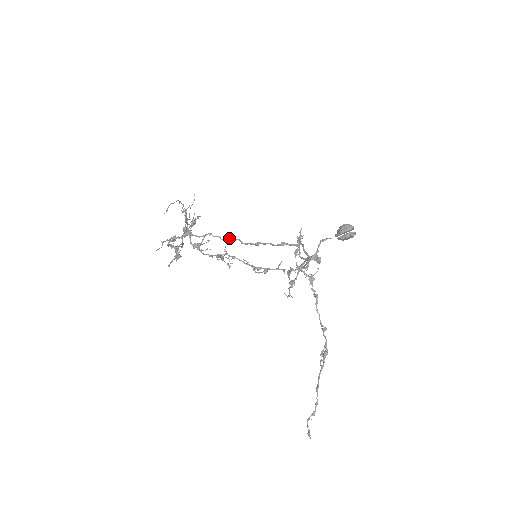
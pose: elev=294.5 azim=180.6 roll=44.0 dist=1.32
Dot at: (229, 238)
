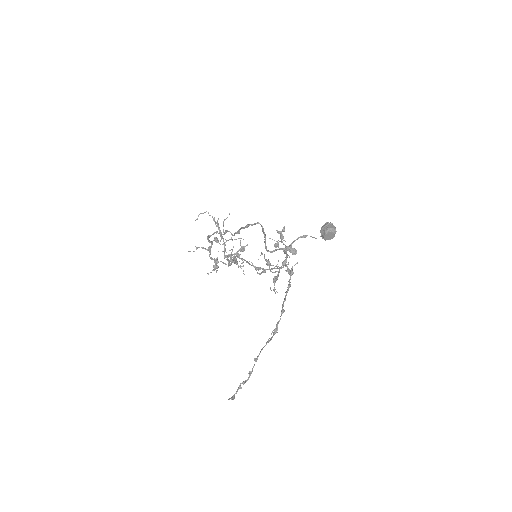
Dot at: (224, 232)
